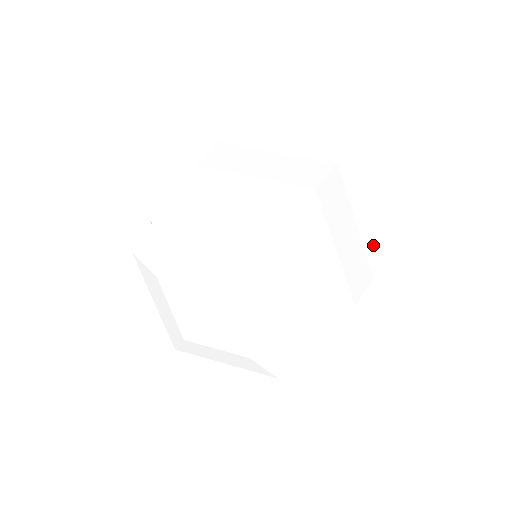
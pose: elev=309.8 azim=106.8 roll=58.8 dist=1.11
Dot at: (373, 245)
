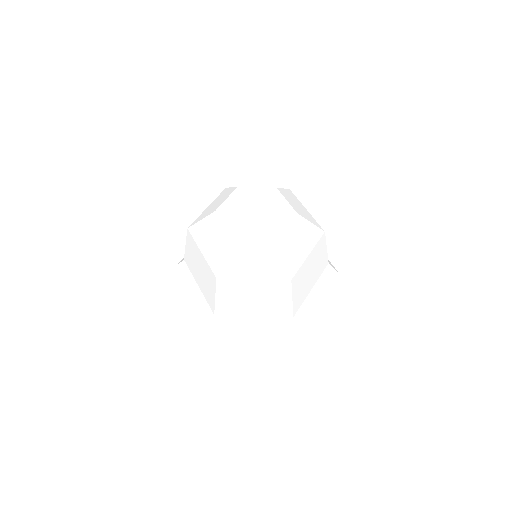
Dot at: occluded
